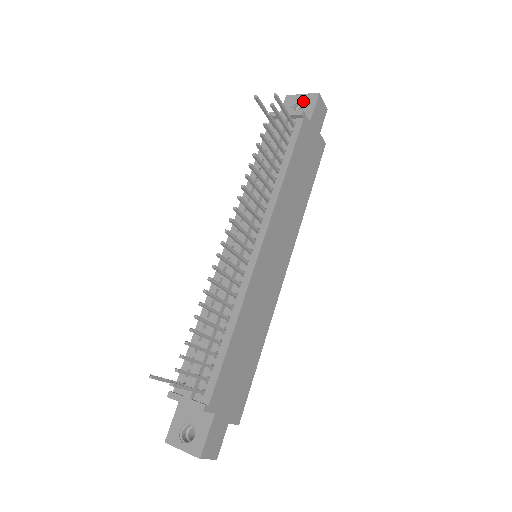
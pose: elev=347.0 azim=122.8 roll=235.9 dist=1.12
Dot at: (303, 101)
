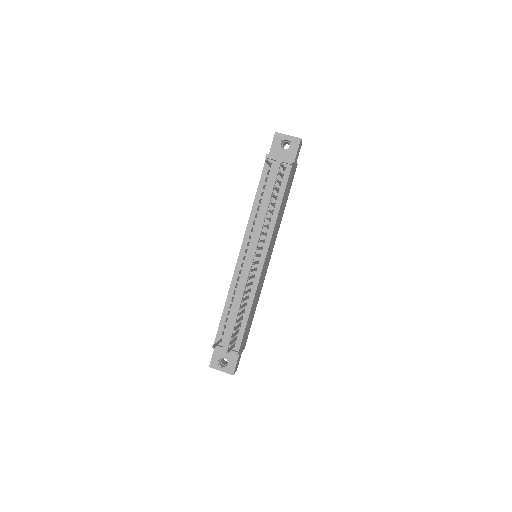
Dot at: (288, 141)
